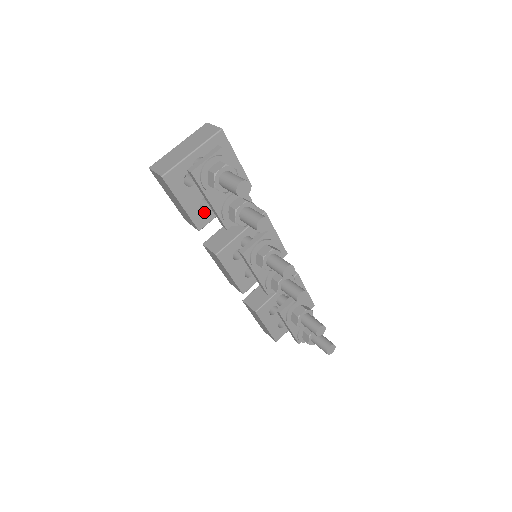
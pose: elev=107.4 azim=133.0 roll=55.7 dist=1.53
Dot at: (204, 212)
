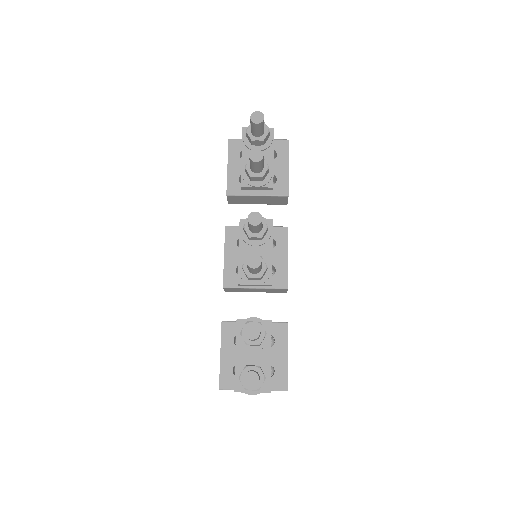
Dot at: (239, 184)
